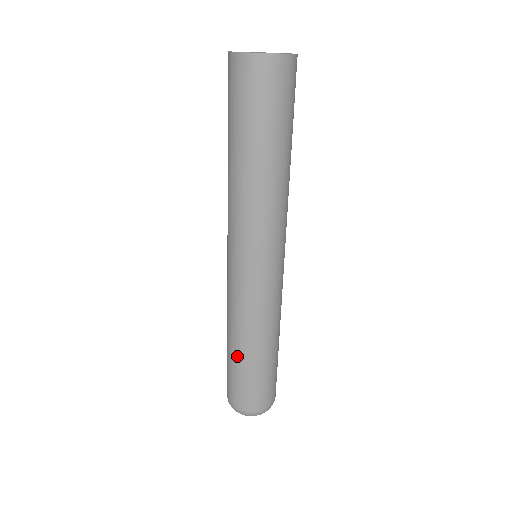
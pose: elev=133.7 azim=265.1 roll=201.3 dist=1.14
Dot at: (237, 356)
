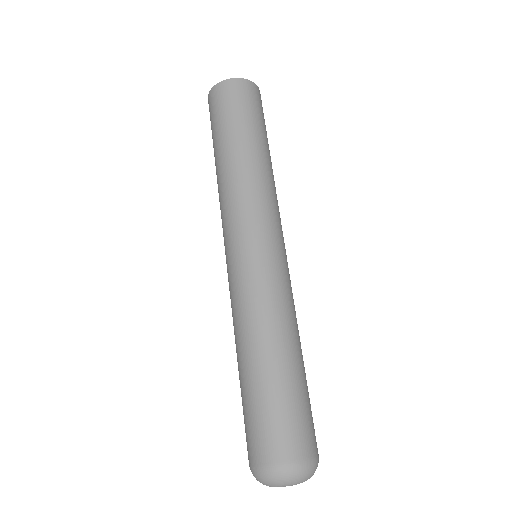
Dot at: (277, 366)
